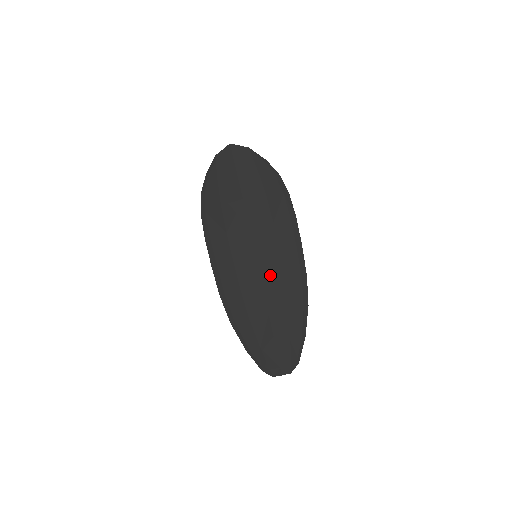
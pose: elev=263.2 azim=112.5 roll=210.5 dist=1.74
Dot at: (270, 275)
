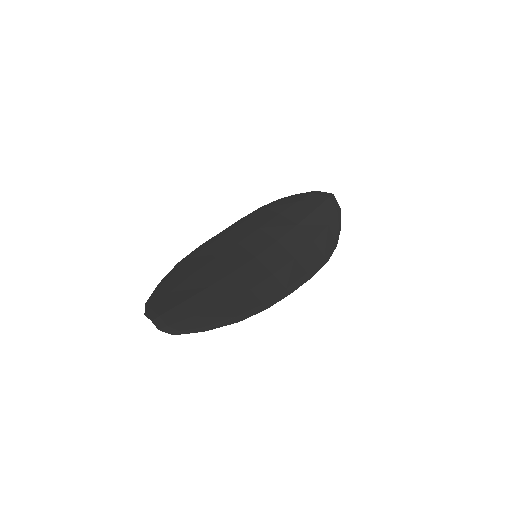
Dot at: (246, 275)
